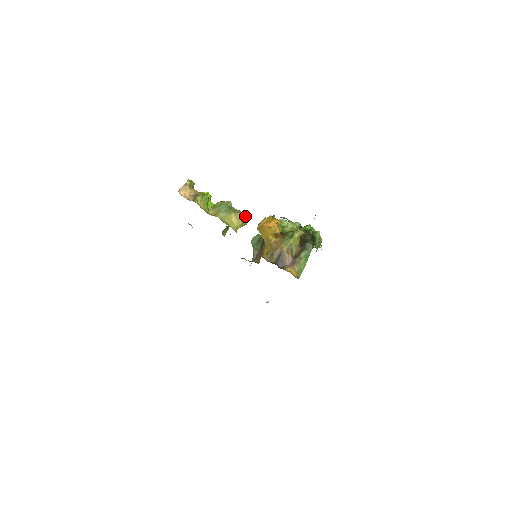
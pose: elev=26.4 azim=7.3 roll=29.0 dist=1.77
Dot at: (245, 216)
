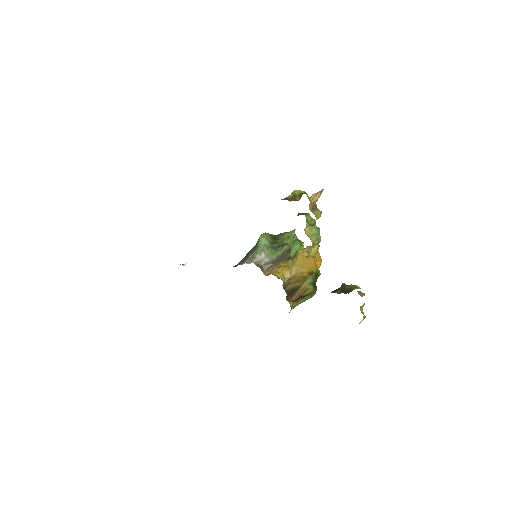
Dot at: occluded
